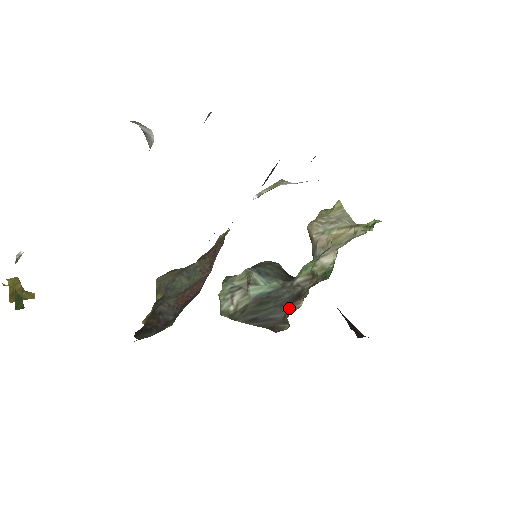
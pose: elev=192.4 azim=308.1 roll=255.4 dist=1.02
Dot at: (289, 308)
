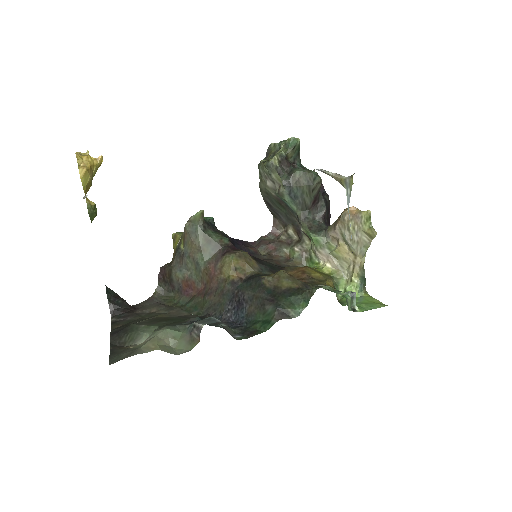
Dot at: (290, 228)
